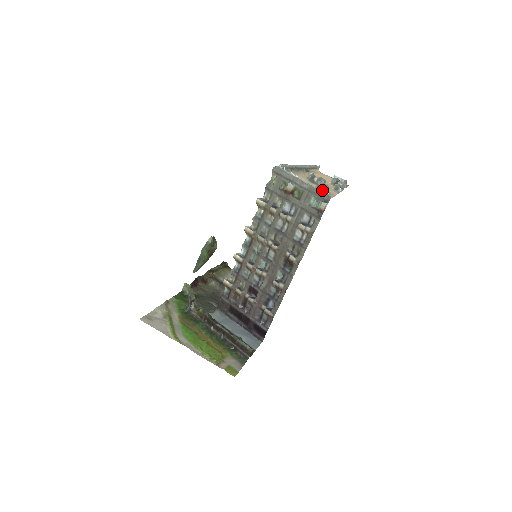
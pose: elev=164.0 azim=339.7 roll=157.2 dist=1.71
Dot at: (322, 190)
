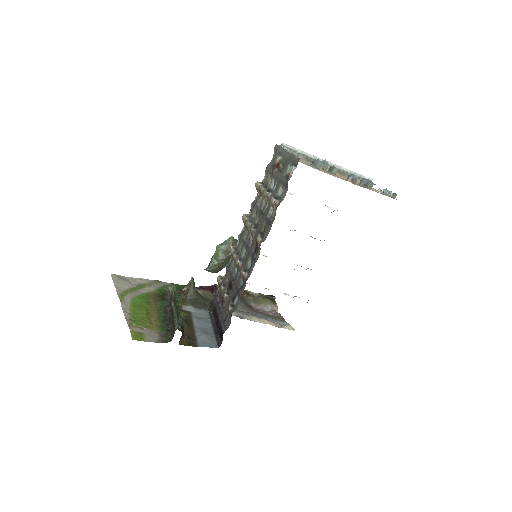
Dot at: (299, 156)
